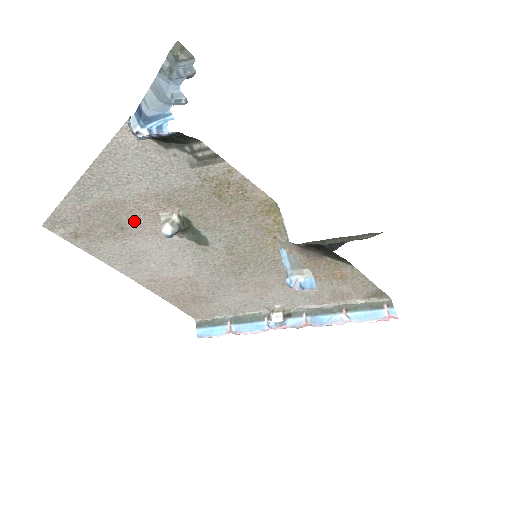
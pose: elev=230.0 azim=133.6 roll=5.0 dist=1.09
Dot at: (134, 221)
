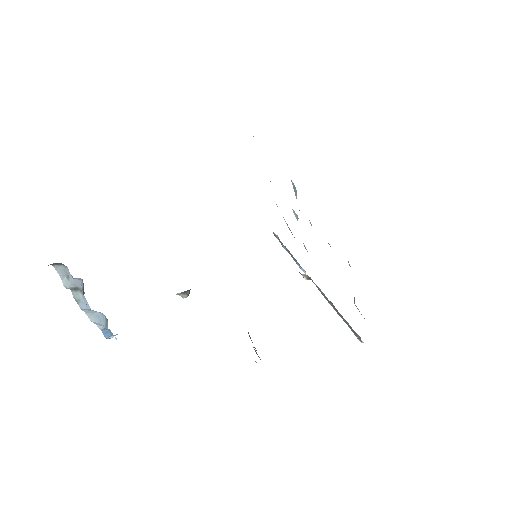
Dot at: occluded
